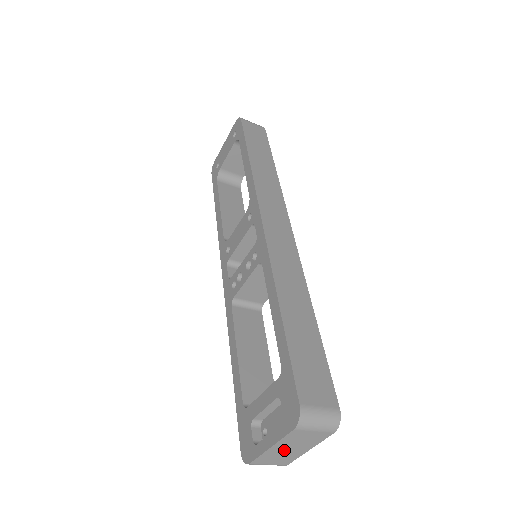
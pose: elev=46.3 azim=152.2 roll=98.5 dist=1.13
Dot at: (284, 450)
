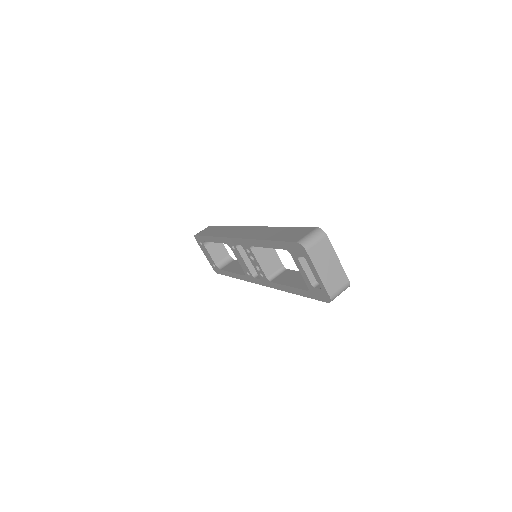
Dot at: (327, 270)
